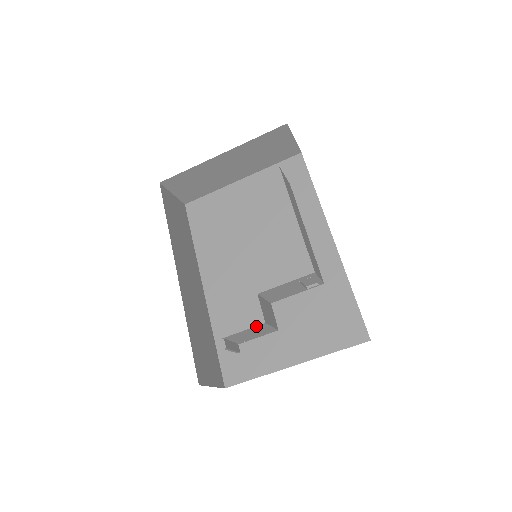
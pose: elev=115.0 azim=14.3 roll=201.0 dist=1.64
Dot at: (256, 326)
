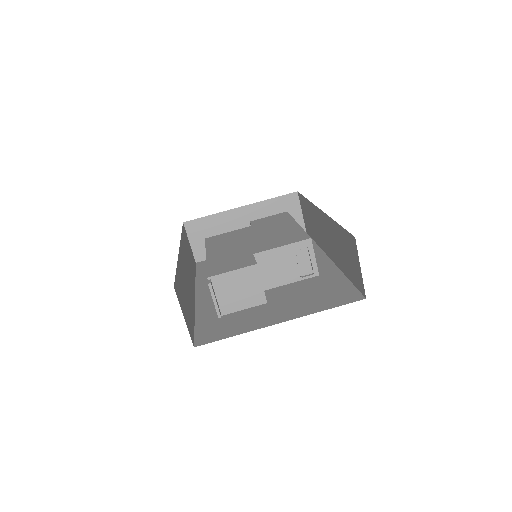
Dot at: (247, 267)
